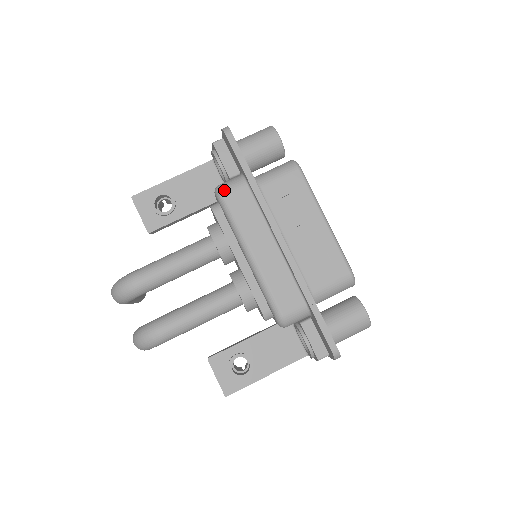
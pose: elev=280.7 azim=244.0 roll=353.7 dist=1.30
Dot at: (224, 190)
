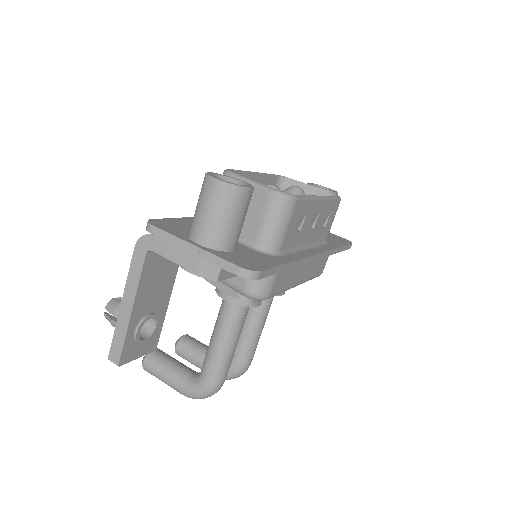
Dot at: (267, 294)
